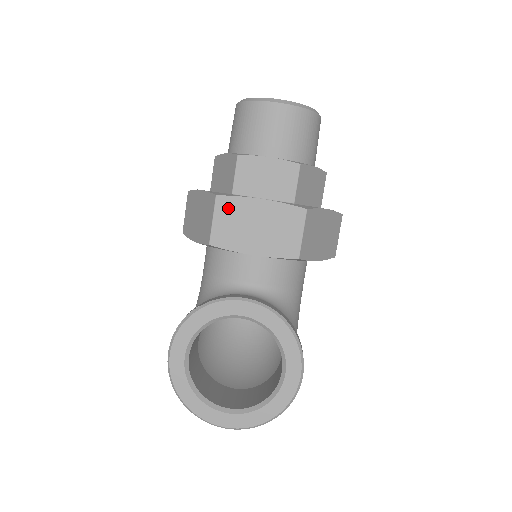
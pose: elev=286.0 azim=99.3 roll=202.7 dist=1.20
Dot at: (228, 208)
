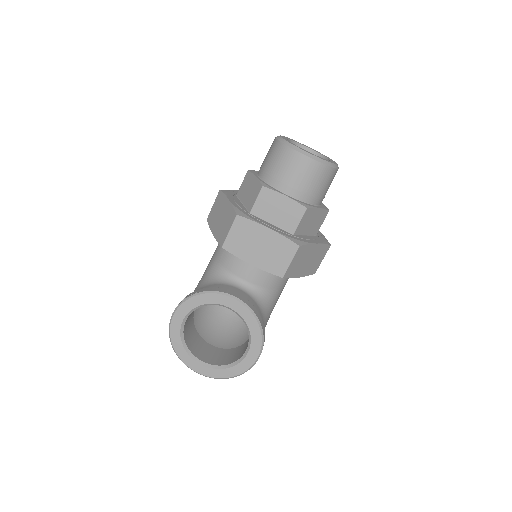
Dot at: (243, 226)
